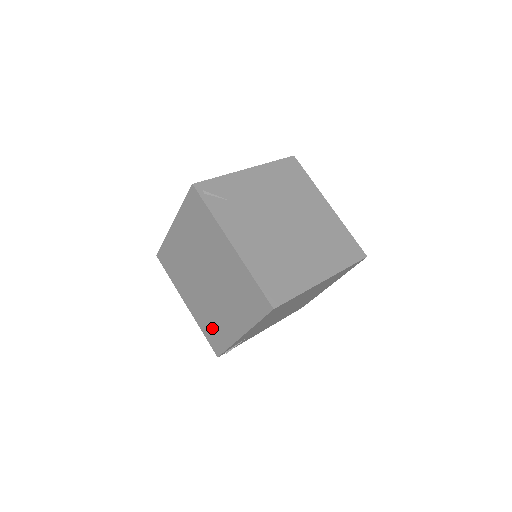
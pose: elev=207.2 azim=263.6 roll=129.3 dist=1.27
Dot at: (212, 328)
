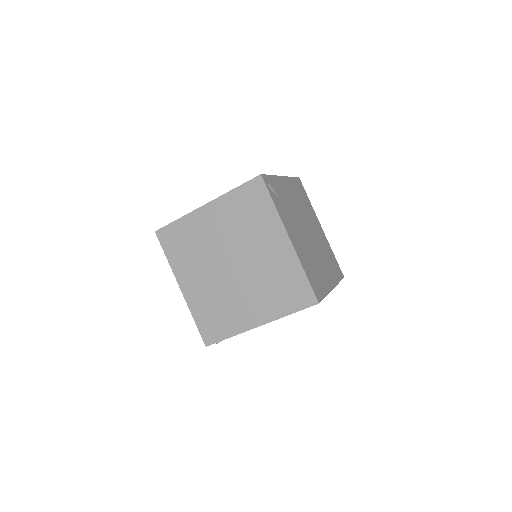
Dot at: (214, 316)
